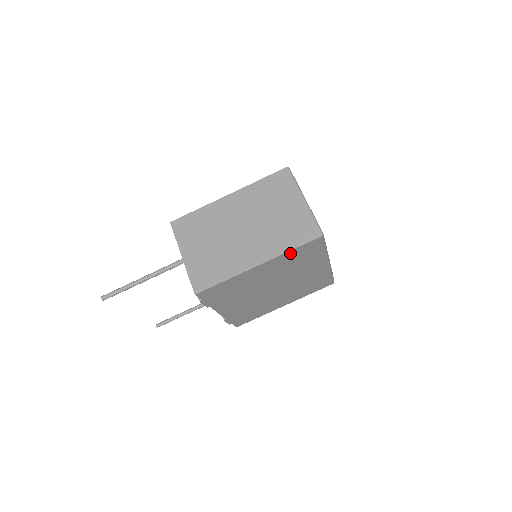
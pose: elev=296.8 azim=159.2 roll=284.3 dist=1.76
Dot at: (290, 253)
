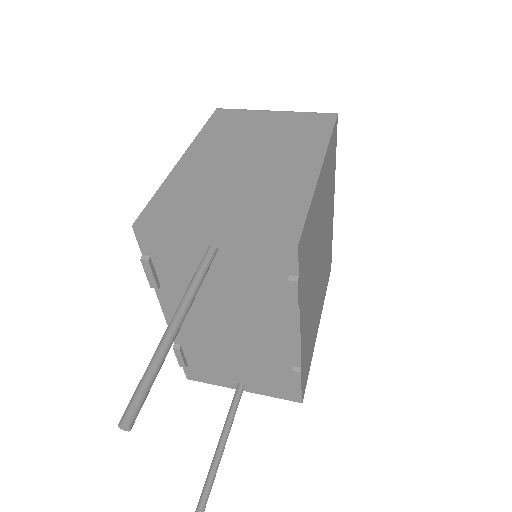
Dot at: (329, 147)
